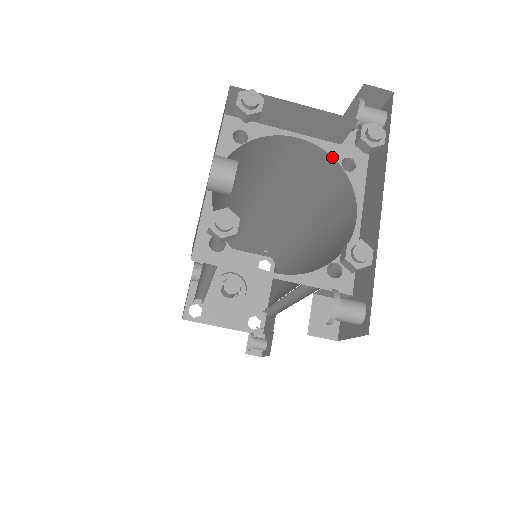
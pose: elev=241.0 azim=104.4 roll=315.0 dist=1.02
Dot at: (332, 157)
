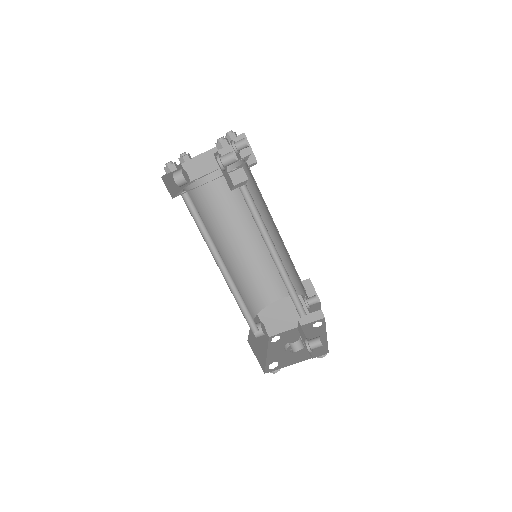
Dot at: (234, 163)
